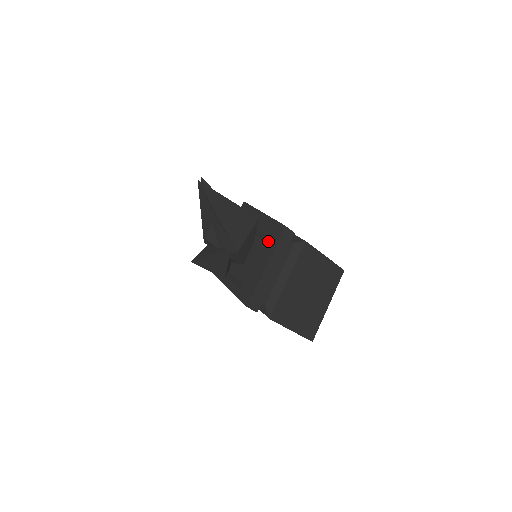
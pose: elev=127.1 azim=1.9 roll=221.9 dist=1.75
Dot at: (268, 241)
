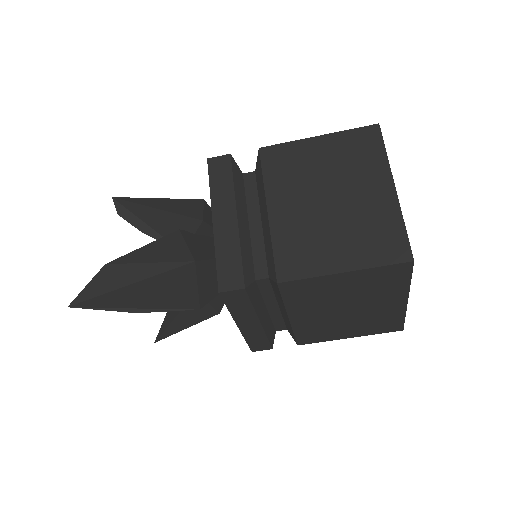
Dot at: occluded
